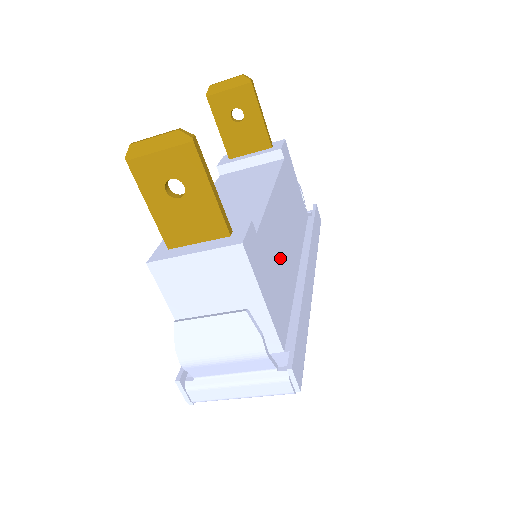
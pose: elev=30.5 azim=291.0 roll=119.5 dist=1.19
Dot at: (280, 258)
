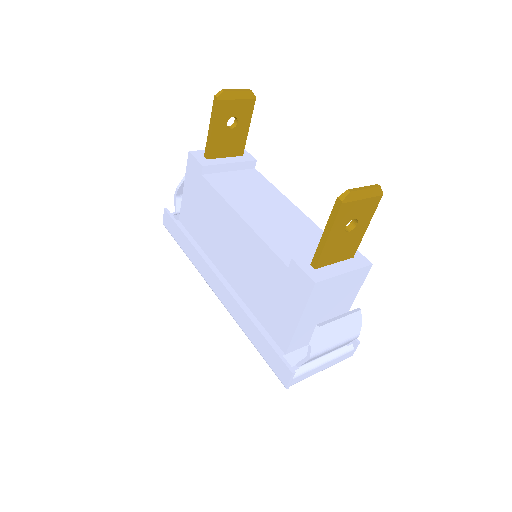
Dot at: occluded
